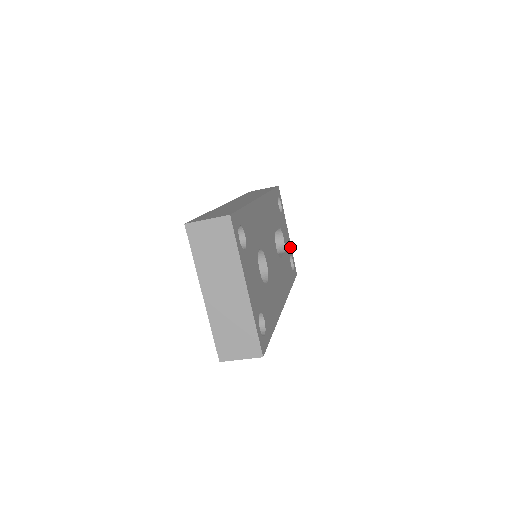
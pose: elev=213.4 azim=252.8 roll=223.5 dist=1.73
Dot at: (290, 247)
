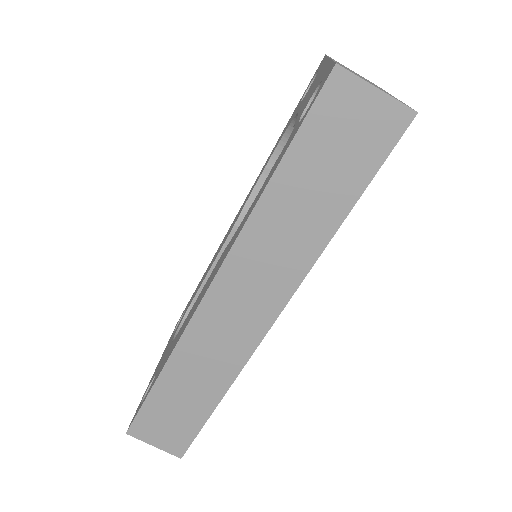
Dot at: occluded
